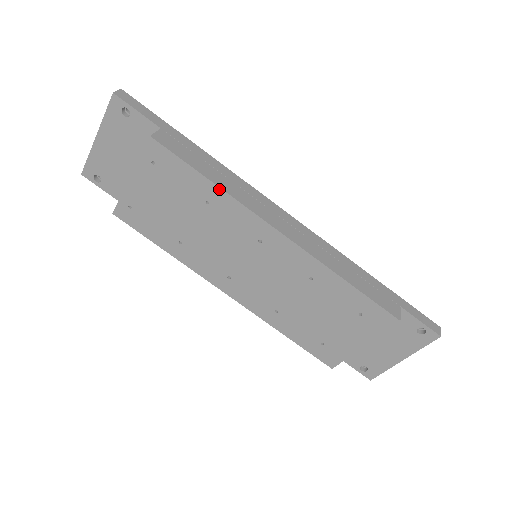
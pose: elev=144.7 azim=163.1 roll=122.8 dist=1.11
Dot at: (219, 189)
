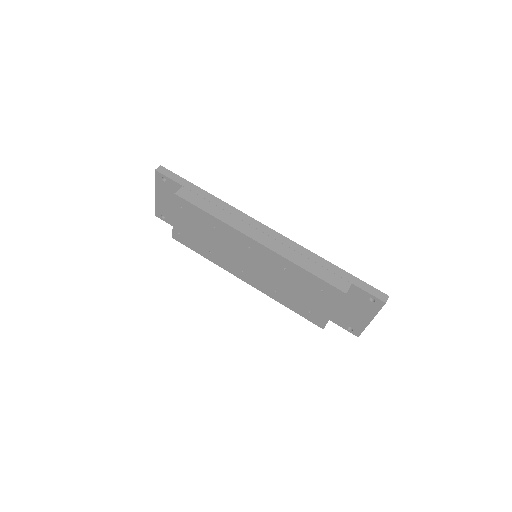
Dot at: (217, 219)
